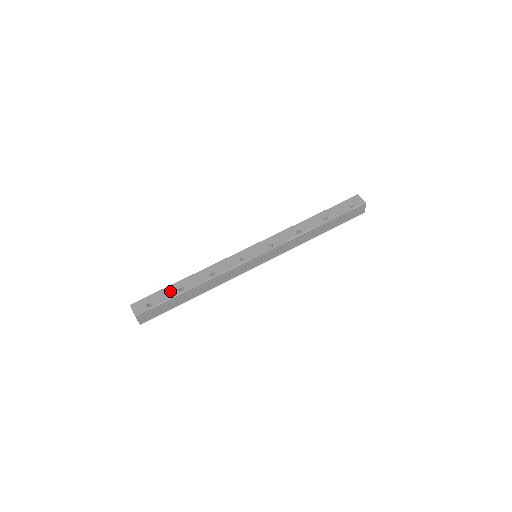
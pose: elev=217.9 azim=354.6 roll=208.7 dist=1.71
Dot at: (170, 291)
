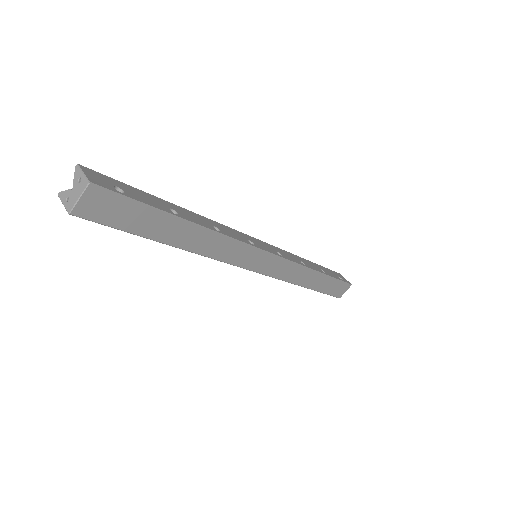
Dot at: (155, 200)
